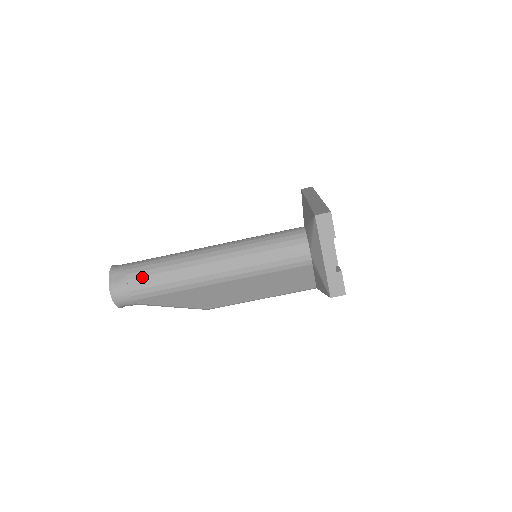
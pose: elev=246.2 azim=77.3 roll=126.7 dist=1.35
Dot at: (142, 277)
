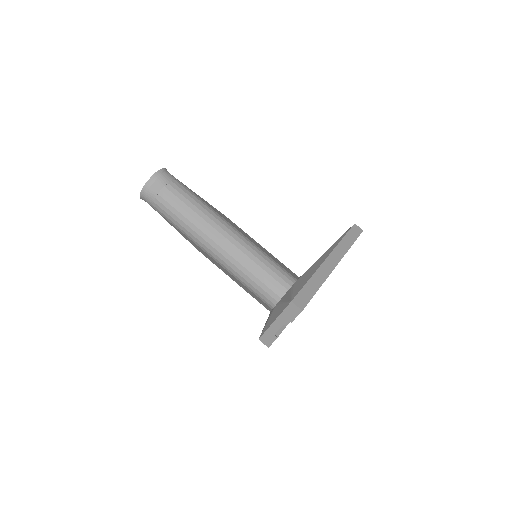
Dot at: (168, 203)
